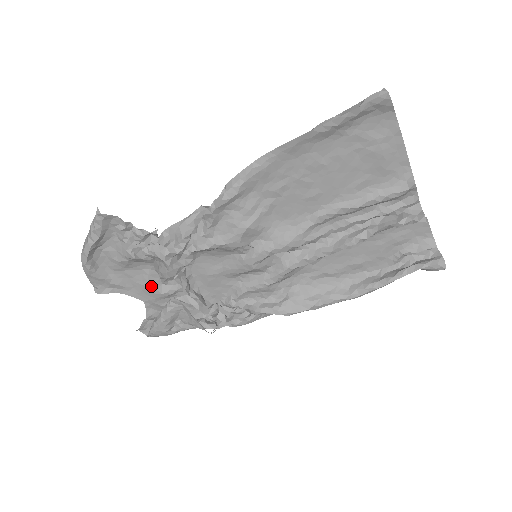
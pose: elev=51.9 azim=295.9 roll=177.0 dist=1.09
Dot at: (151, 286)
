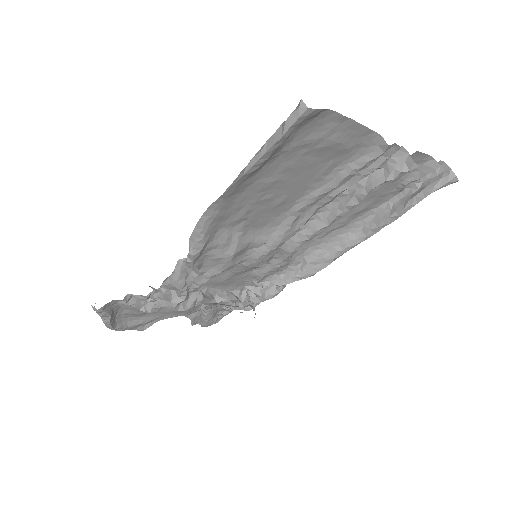
Dot at: occluded
